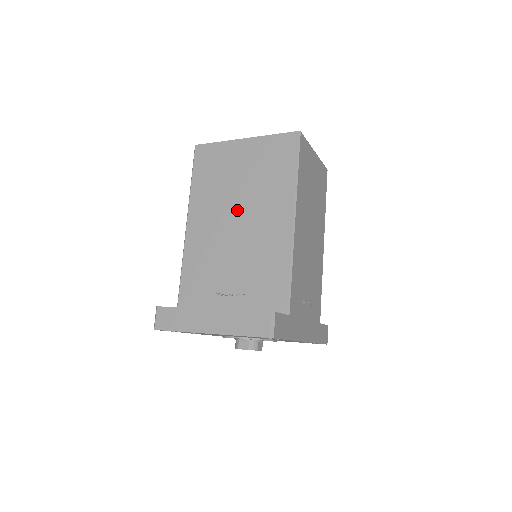
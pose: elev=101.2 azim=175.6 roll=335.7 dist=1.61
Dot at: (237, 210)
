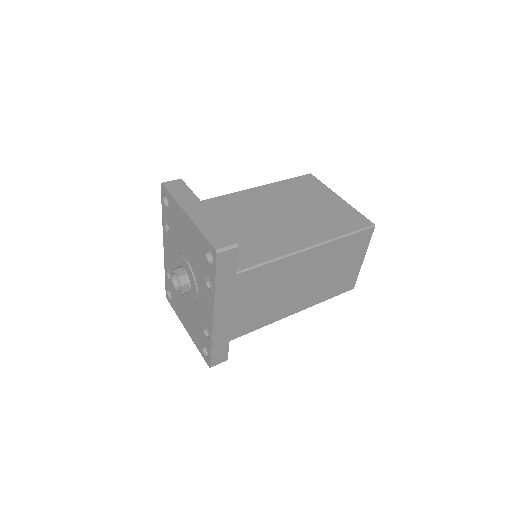
Dot at: (288, 212)
